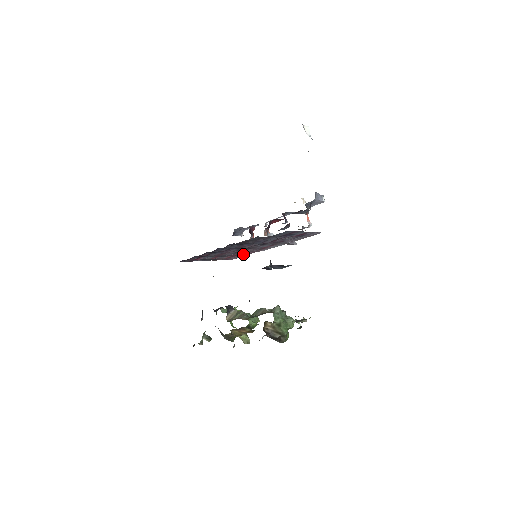
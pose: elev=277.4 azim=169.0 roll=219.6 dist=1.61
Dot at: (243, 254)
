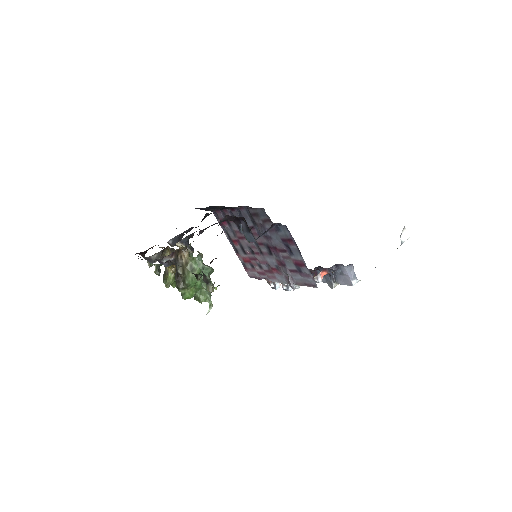
Dot at: (257, 269)
